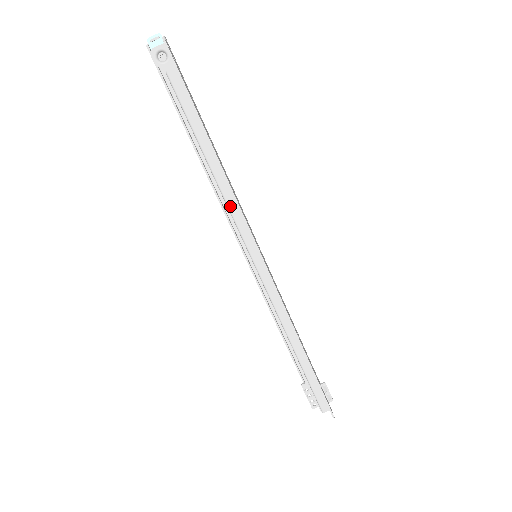
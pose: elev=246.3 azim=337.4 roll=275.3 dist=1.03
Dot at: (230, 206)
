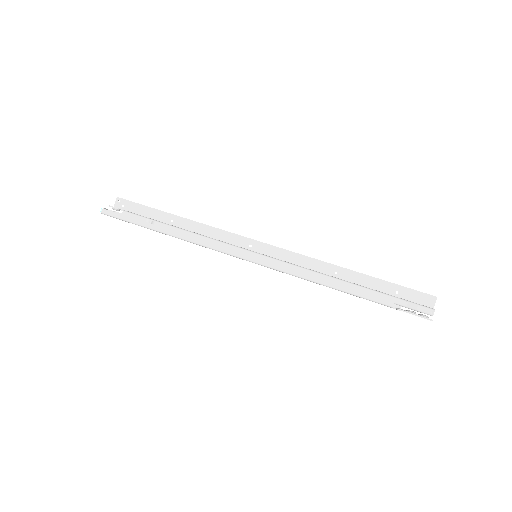
Dot at: (213, 239)
